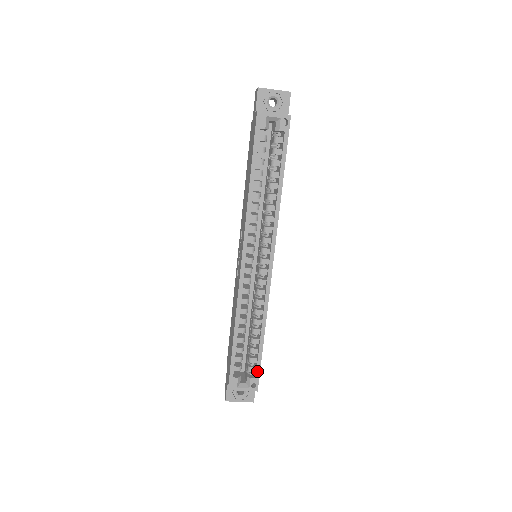
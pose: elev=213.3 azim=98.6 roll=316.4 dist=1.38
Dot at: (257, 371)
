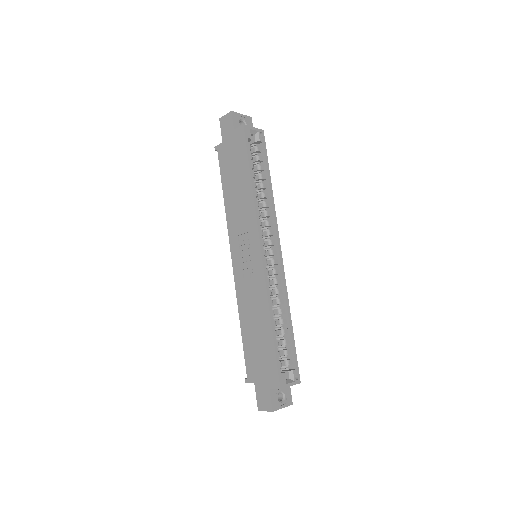
Dot at: (295, 361)
